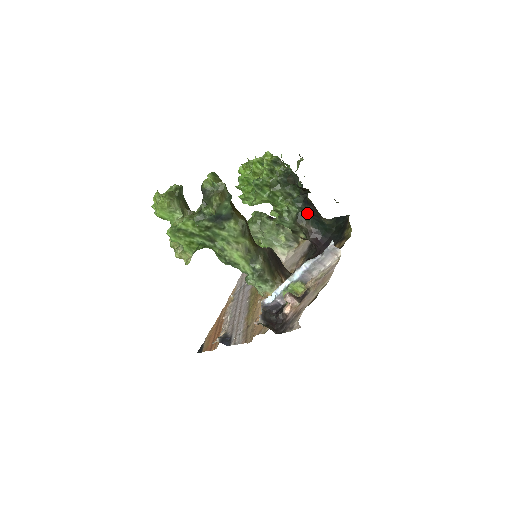
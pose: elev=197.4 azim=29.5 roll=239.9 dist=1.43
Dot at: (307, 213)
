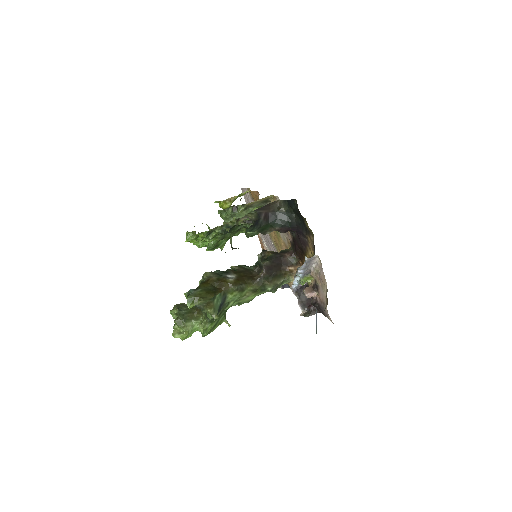
Dot at: (264, 225)
